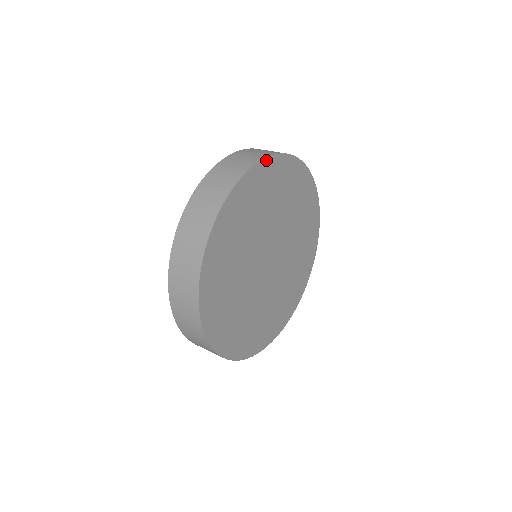
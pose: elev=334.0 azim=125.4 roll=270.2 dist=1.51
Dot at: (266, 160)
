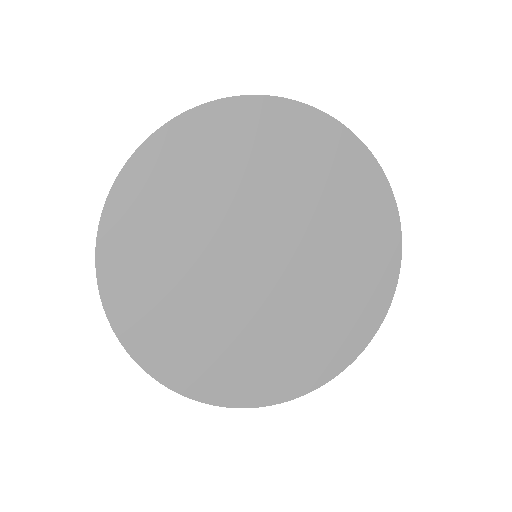
Dot at: (262, 99)
